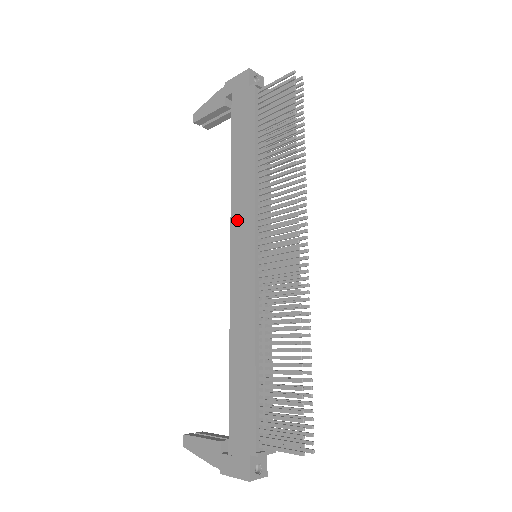
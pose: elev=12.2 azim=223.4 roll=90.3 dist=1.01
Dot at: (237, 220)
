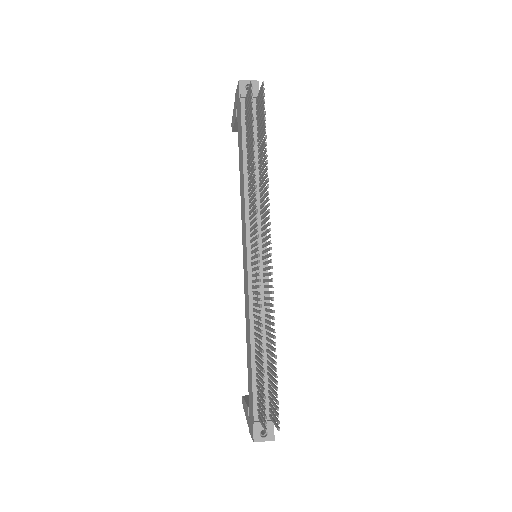
Dot at: (242, 225)
